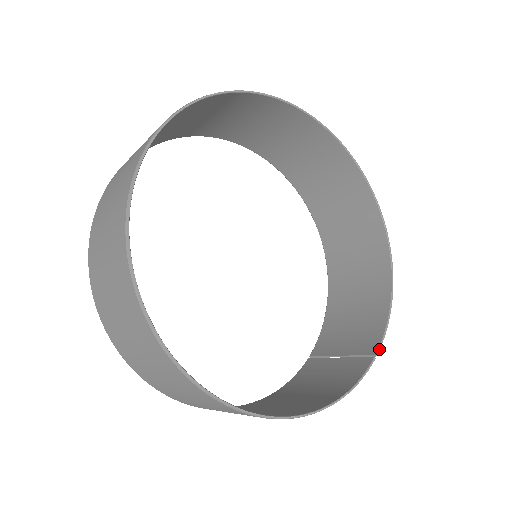
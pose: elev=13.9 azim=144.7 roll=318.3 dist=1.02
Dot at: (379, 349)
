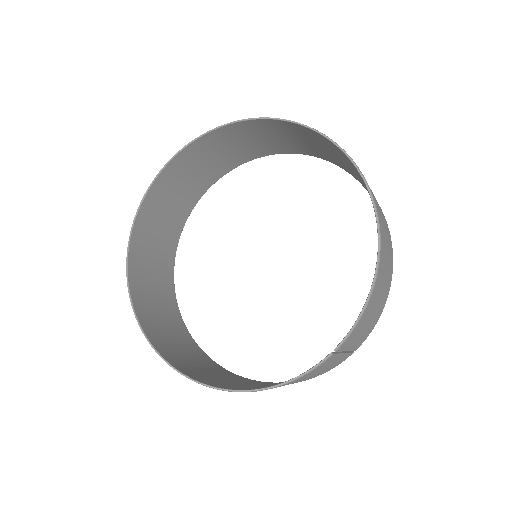
Dot at: (339, 344)
